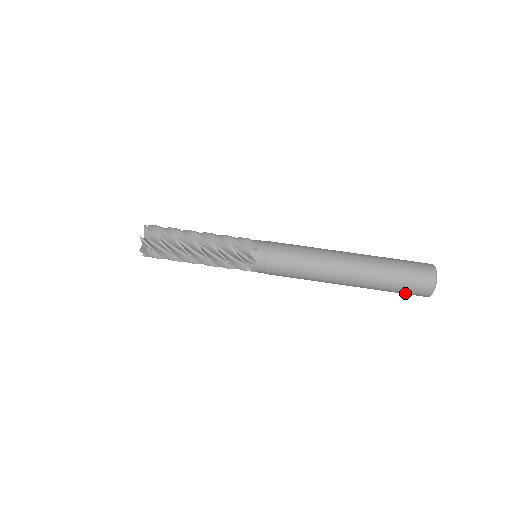
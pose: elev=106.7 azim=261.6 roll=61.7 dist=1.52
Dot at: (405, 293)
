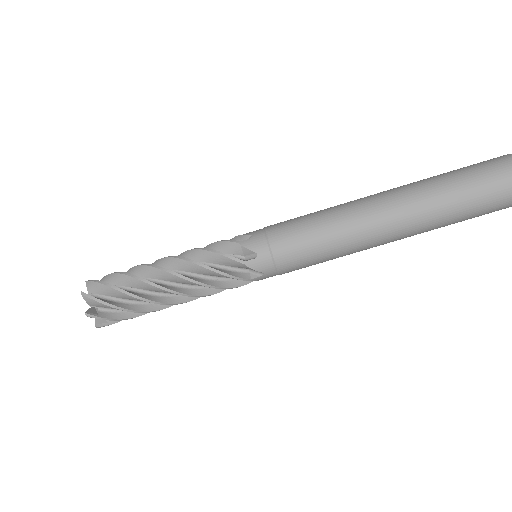
Dot at: (484, 214)
